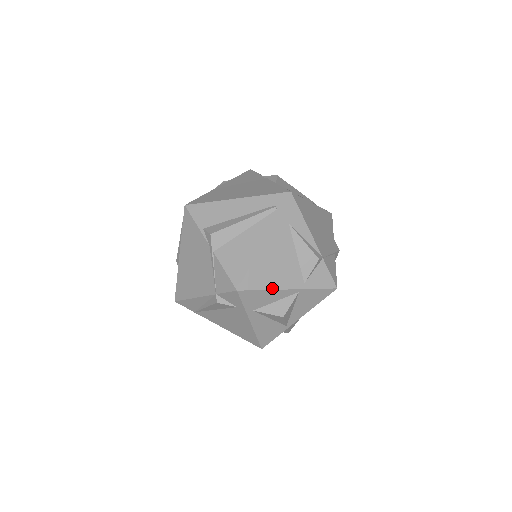
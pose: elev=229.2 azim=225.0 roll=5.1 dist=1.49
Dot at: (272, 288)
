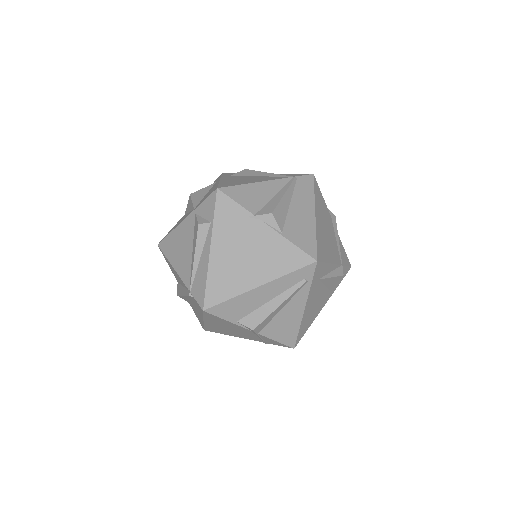
Dot at: occluded
